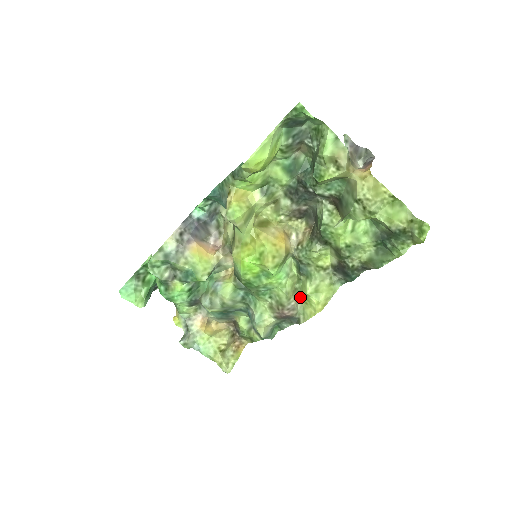
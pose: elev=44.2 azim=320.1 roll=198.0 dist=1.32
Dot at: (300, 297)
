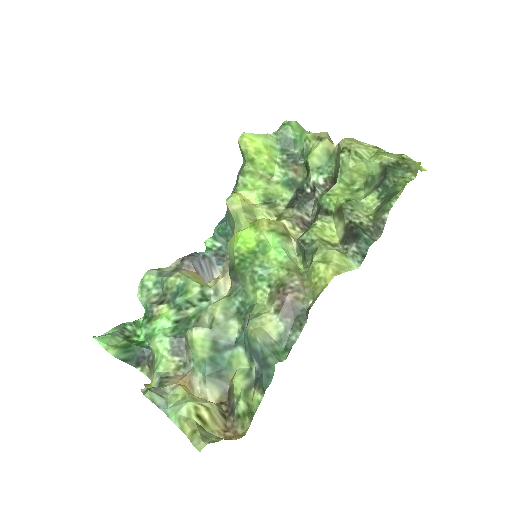
Dot at: (308, 283)
